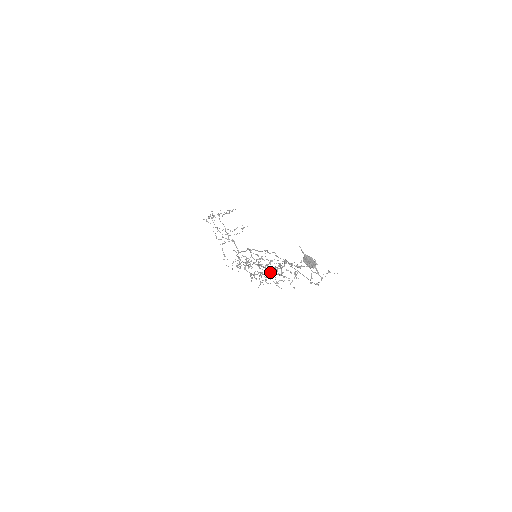
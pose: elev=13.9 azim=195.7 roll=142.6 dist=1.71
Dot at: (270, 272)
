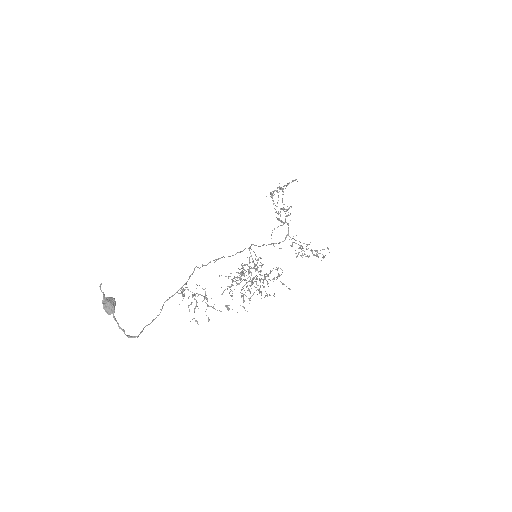
Dot at: (273, 279)
